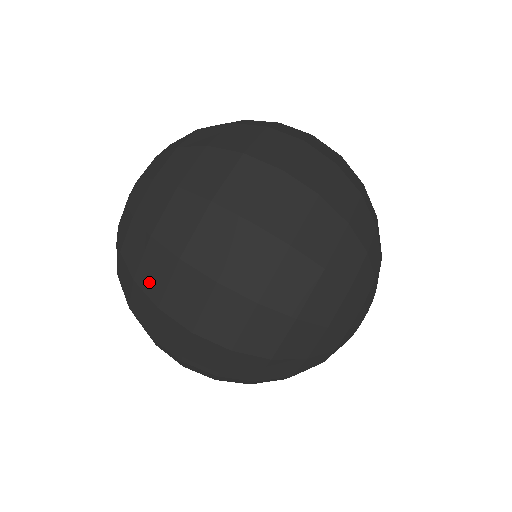
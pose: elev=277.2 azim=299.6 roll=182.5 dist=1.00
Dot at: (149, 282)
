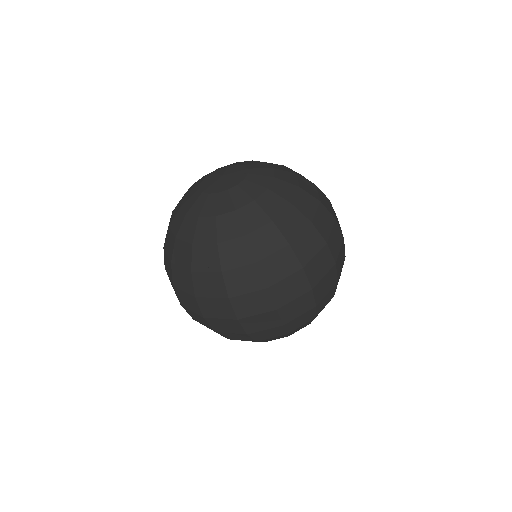
Dot at: occluded
